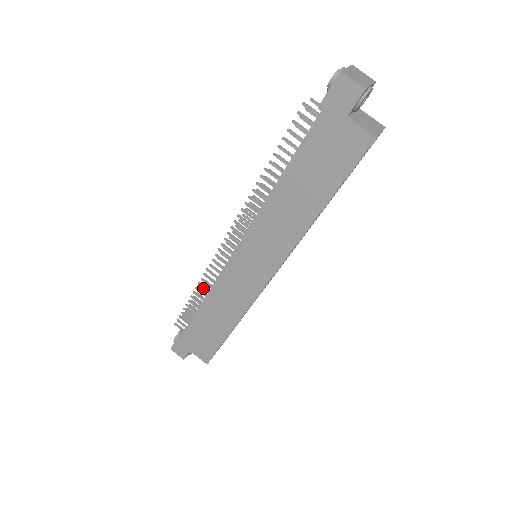
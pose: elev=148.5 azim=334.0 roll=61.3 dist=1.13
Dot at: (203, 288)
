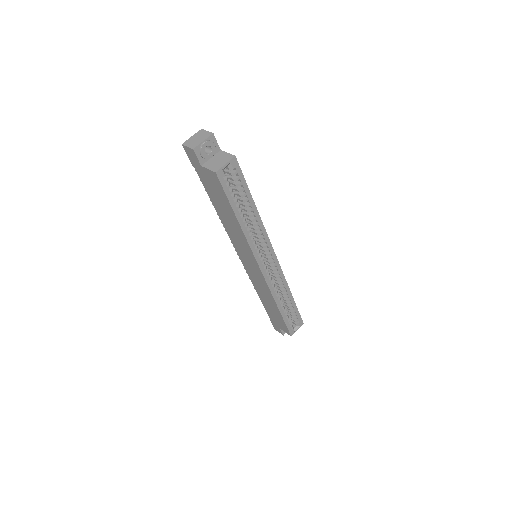
Dot at: occluded
